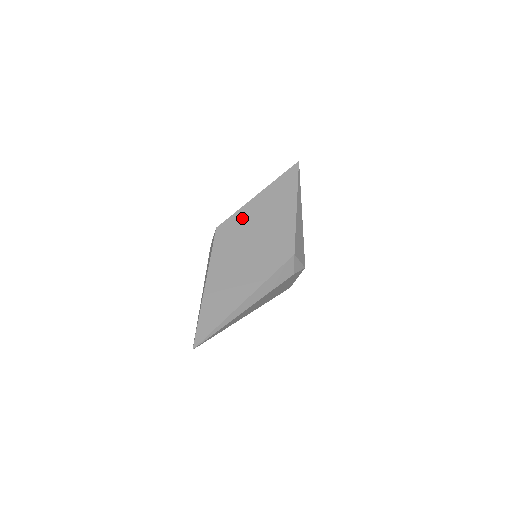
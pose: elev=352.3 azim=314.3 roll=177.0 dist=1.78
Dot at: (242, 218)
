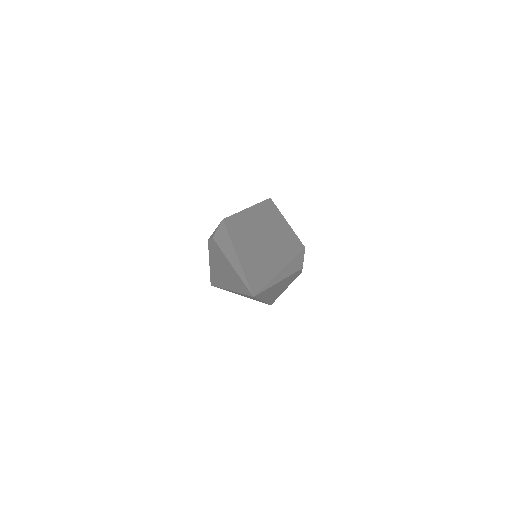
Dot at: (244, 218)
